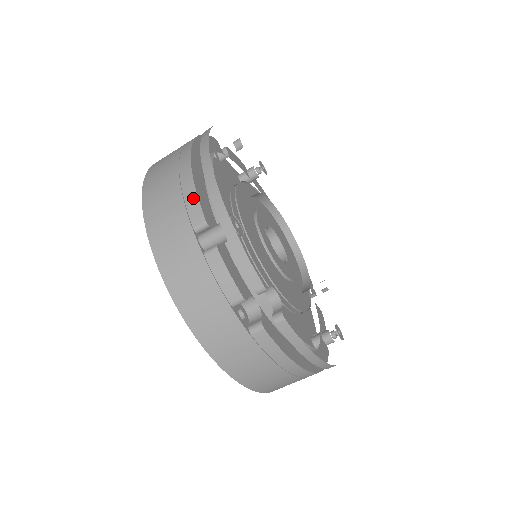
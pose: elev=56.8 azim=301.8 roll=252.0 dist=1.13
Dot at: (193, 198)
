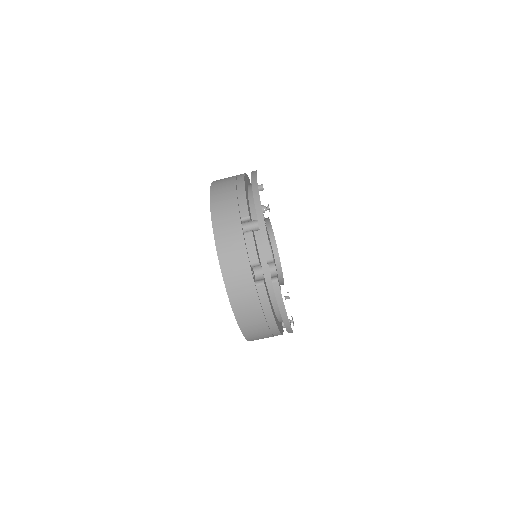
Dot at: (244, 203)
